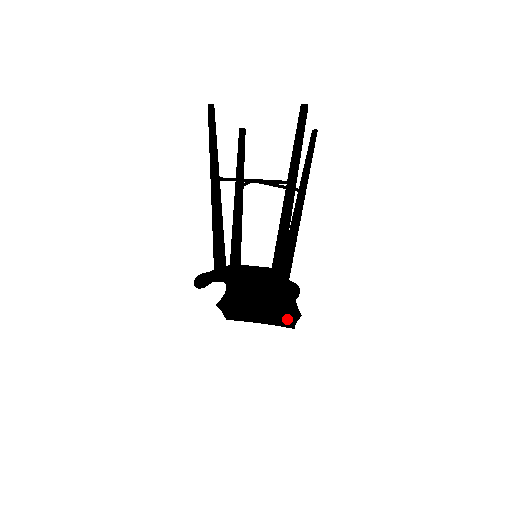
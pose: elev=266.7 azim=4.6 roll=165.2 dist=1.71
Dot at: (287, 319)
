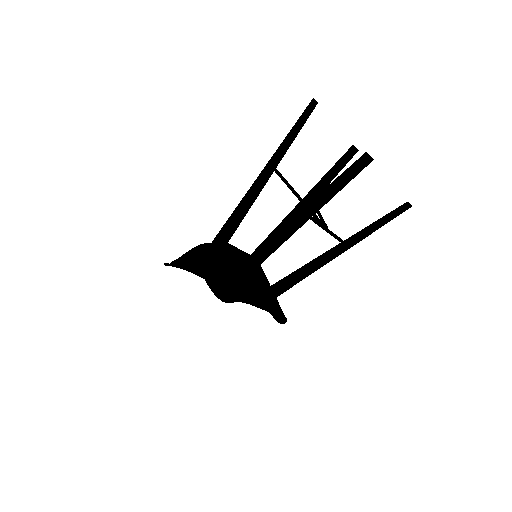
Dot at: occluded
